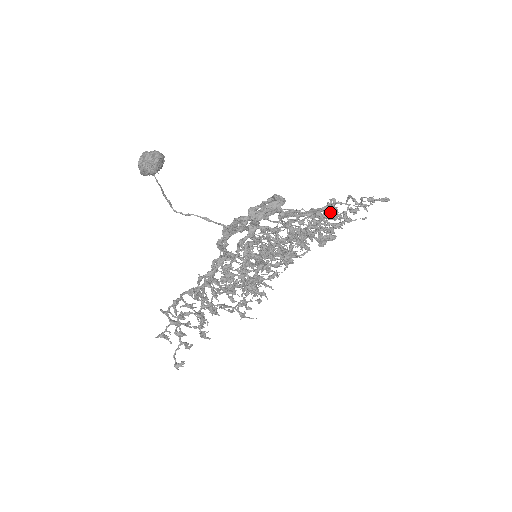
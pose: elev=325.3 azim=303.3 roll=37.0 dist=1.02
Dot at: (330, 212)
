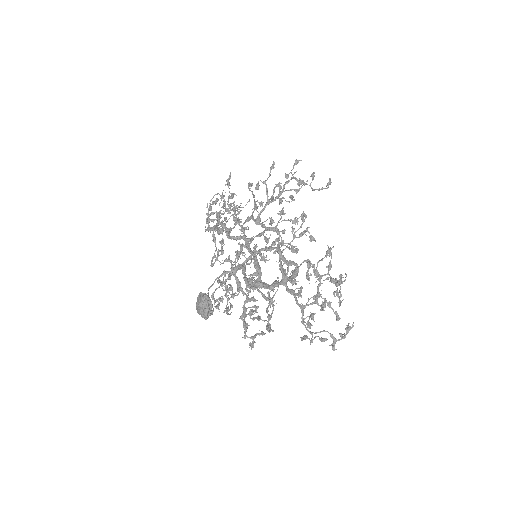
Dot at: occluded
